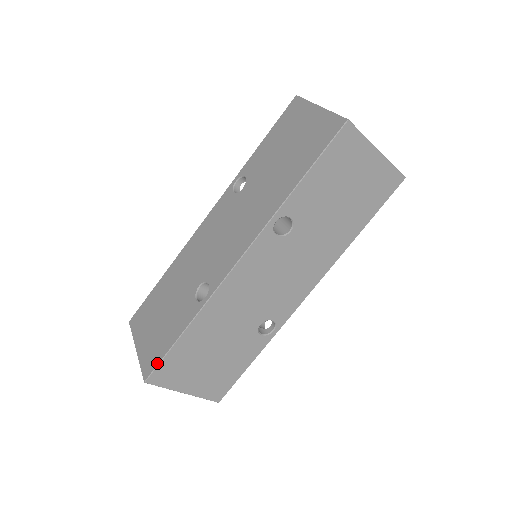
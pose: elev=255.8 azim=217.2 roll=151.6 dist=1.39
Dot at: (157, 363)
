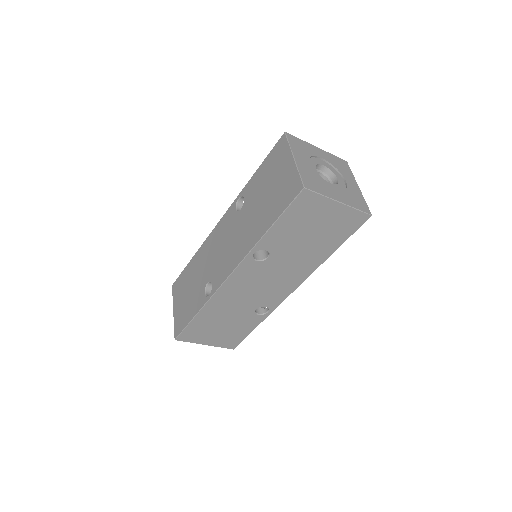
Dot at: (181, 330)
